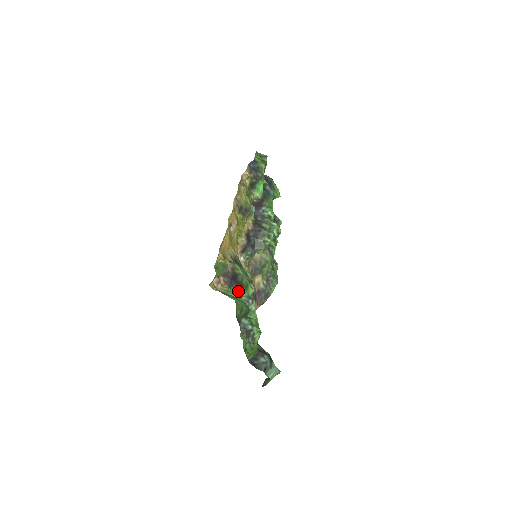
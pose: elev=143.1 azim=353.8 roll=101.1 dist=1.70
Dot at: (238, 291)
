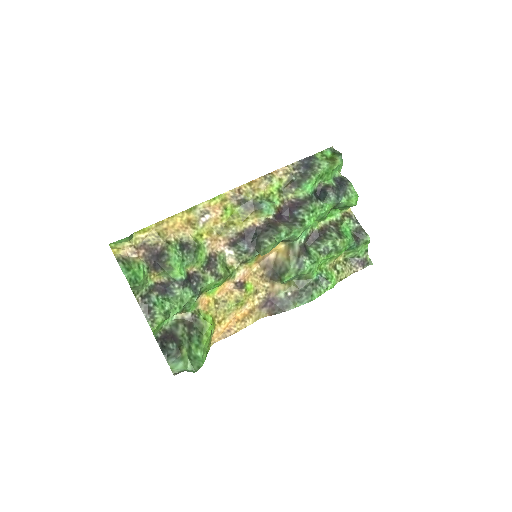
Dot at: (159, 269)
